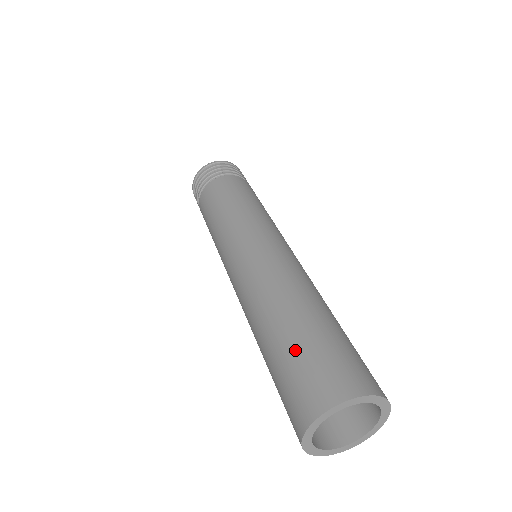
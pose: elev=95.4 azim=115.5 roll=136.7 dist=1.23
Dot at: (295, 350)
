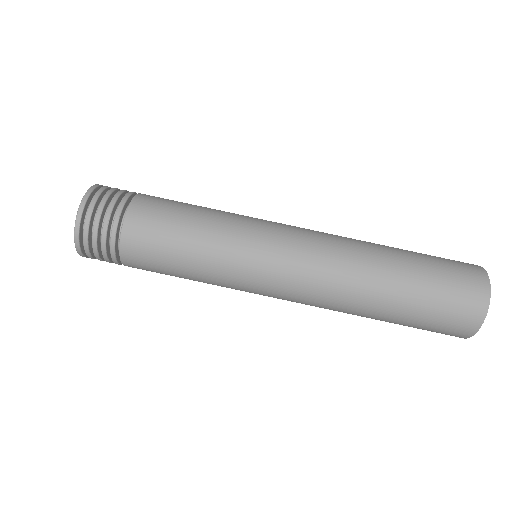
Dot at: (429, 263)
